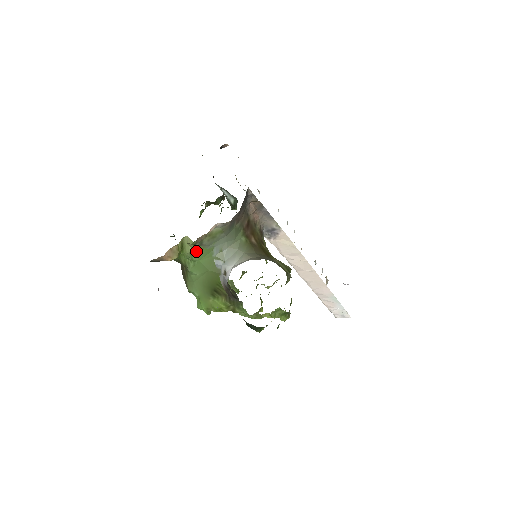
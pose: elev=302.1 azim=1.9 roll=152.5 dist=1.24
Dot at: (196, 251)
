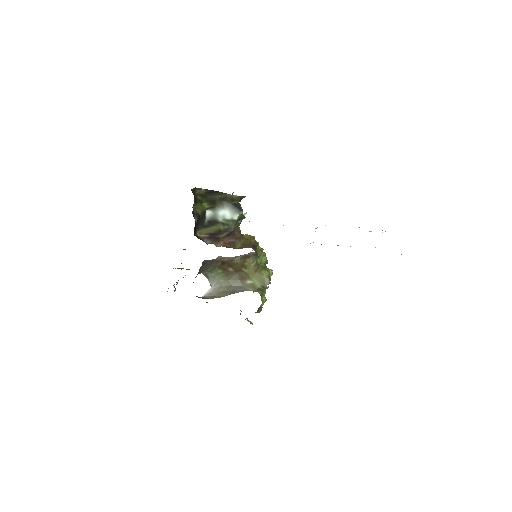
Dot at: occluded
